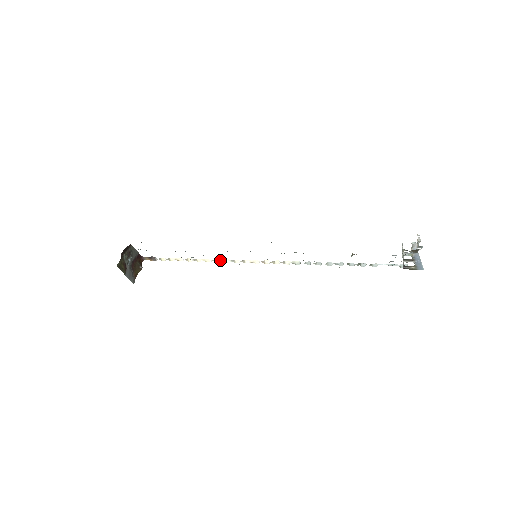
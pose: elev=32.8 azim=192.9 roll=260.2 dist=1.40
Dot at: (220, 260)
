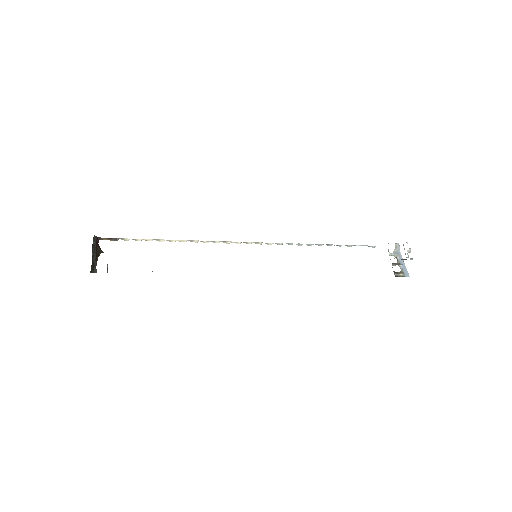
Dot at: (198, 241)
